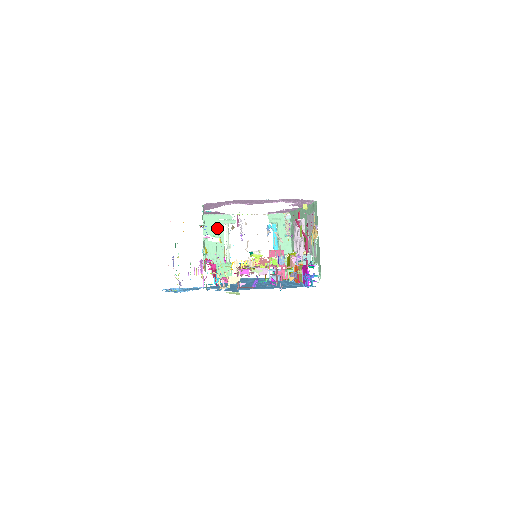
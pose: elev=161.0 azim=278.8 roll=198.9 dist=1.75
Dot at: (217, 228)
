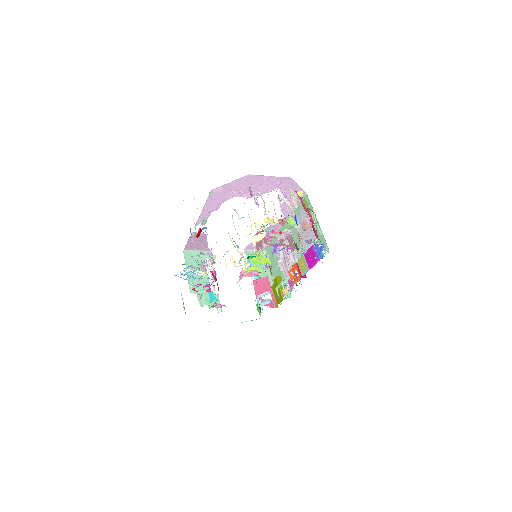
Dot at: (199, 263)
